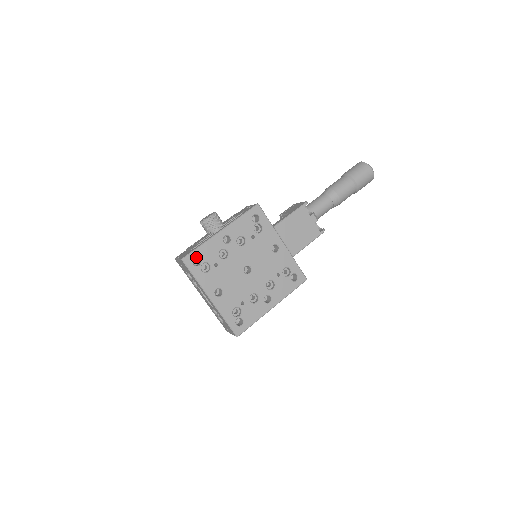
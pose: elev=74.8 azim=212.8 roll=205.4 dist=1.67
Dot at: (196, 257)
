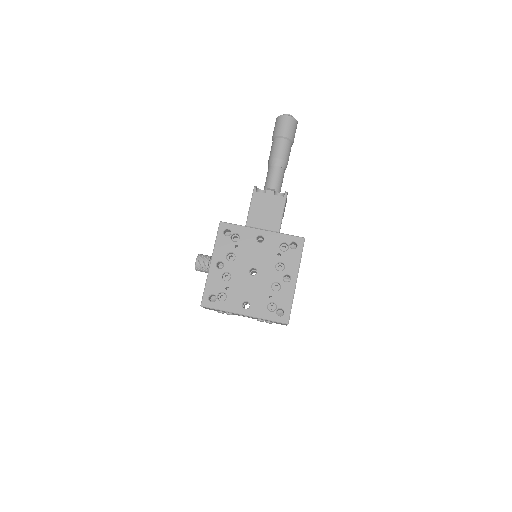
Dot at: (209, 296)
